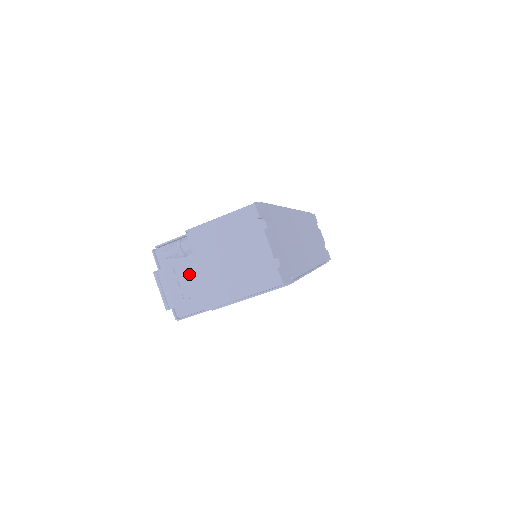
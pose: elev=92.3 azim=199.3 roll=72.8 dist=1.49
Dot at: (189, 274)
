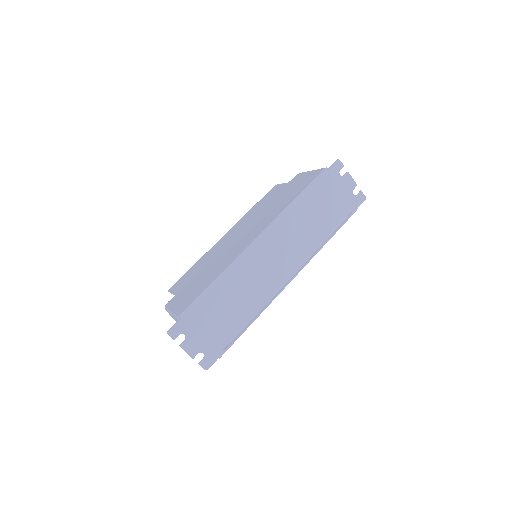
Dot at: occluded
